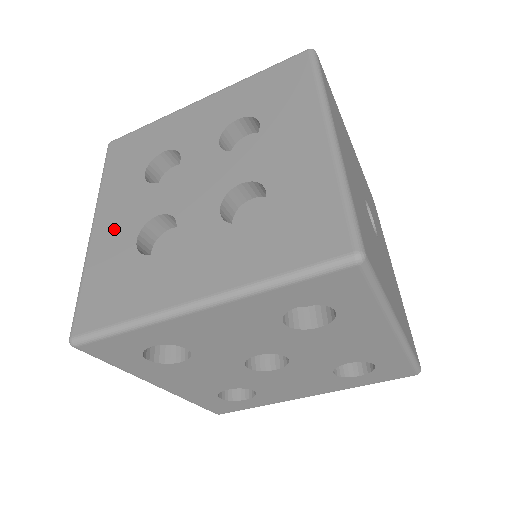
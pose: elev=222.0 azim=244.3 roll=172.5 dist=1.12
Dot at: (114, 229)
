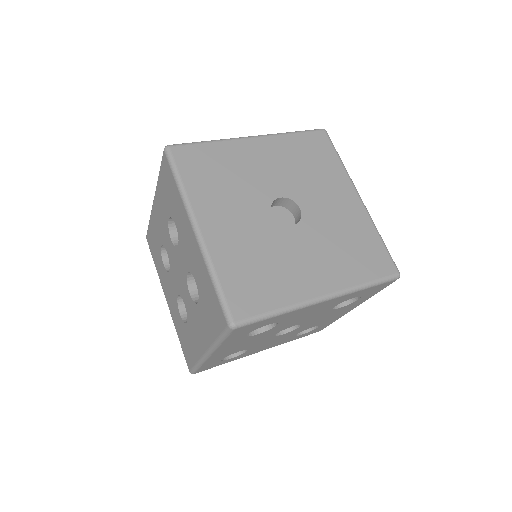
Dot at: (172, 305)
